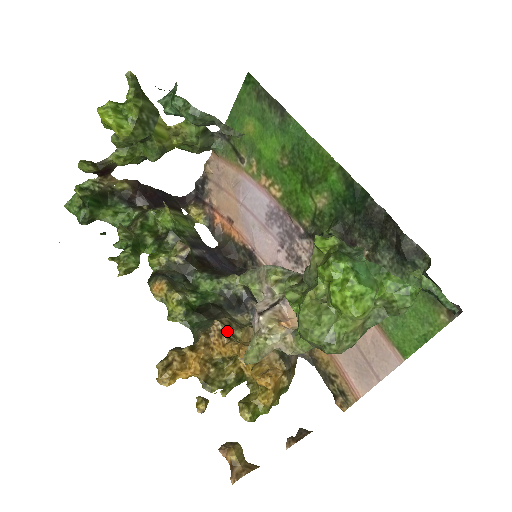
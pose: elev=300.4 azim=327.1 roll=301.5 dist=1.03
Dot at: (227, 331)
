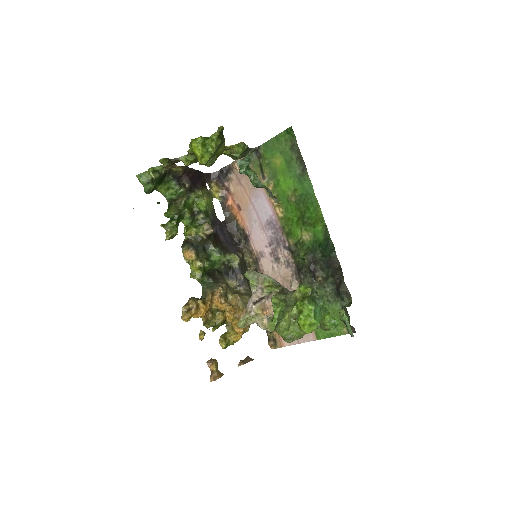
Dot at: (225, 295)
